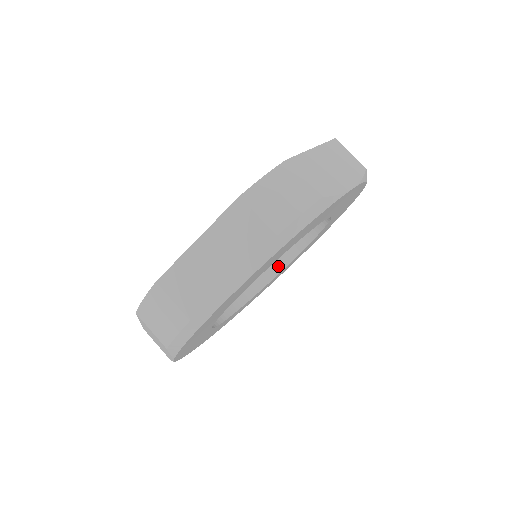
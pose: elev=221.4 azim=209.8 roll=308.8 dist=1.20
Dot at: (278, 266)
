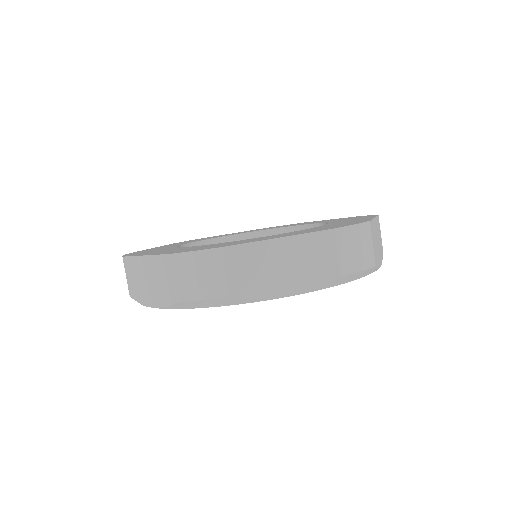
Dot at: occluded
